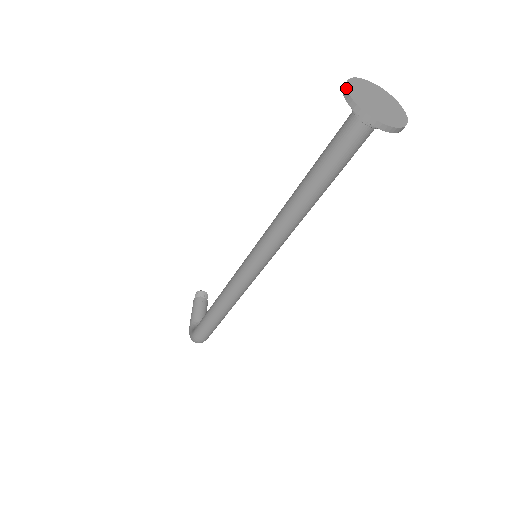
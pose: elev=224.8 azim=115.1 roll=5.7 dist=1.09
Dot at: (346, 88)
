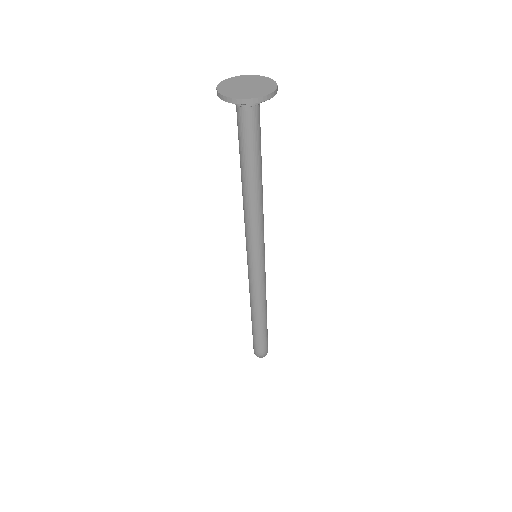
Dot at: (216, 89)
